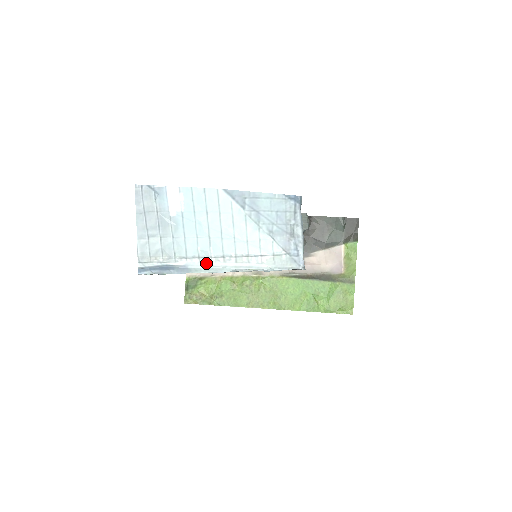
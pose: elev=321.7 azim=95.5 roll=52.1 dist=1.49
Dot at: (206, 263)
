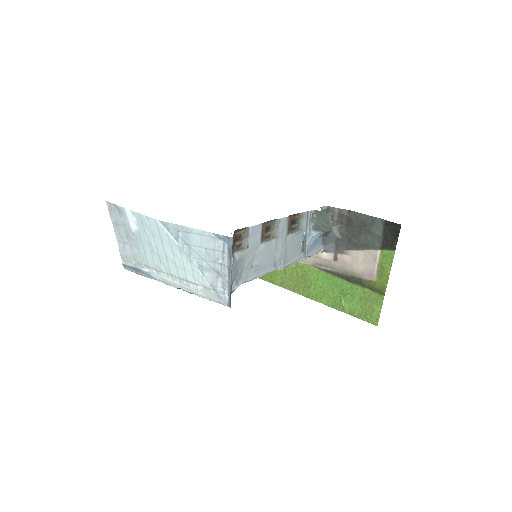
Dot at: (161, 276)
